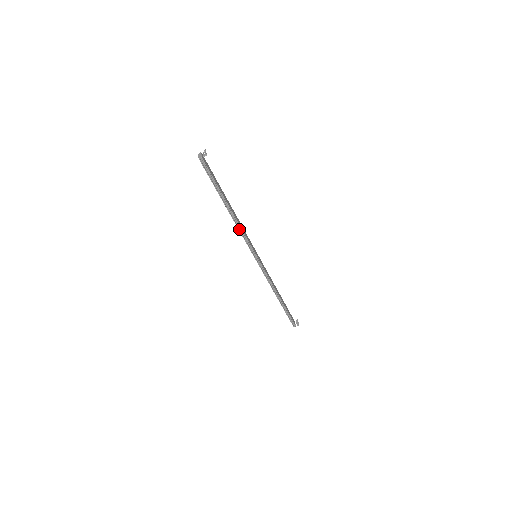
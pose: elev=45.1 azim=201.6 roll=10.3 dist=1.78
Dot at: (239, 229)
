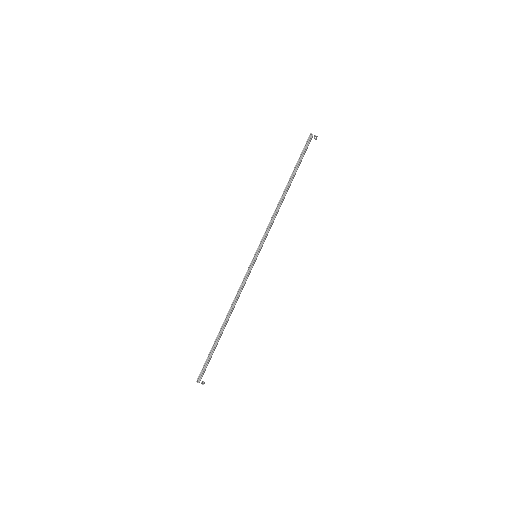
Dot at: (274, 214)
